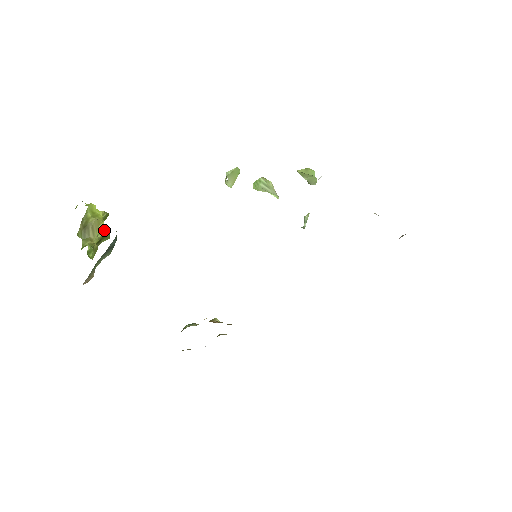
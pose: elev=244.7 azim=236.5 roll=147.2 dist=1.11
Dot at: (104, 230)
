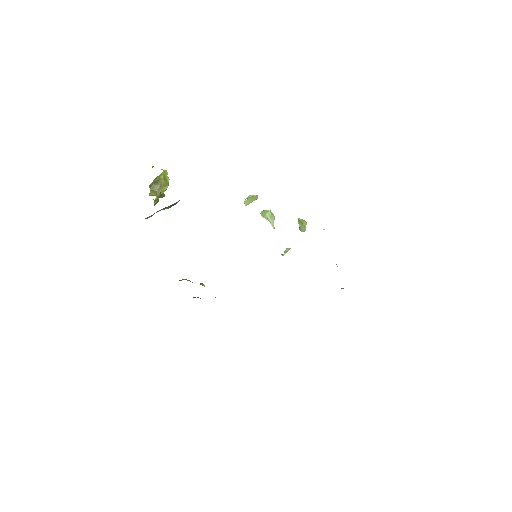
Dot at: occluded
